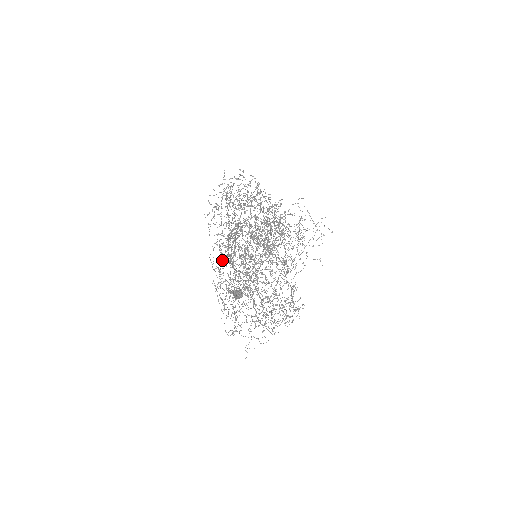
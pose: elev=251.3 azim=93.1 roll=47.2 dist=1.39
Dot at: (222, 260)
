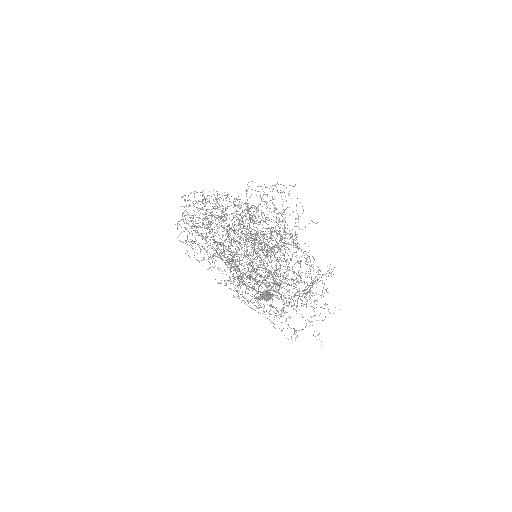
Dot at: (238, 287)
